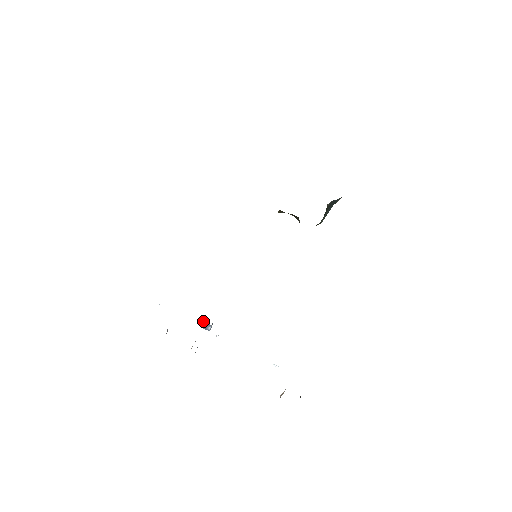
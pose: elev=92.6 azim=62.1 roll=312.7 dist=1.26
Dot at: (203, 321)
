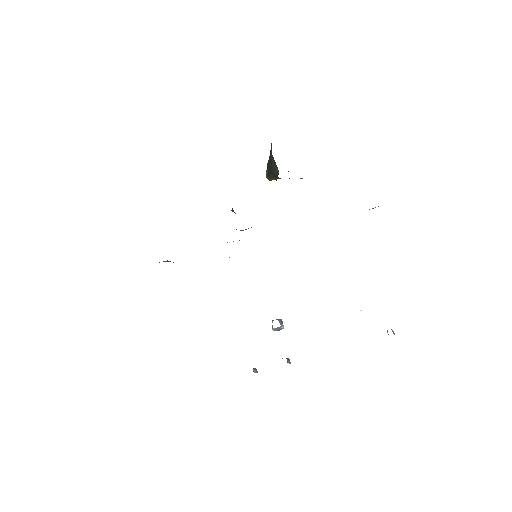
Dot at: (272, 327)
